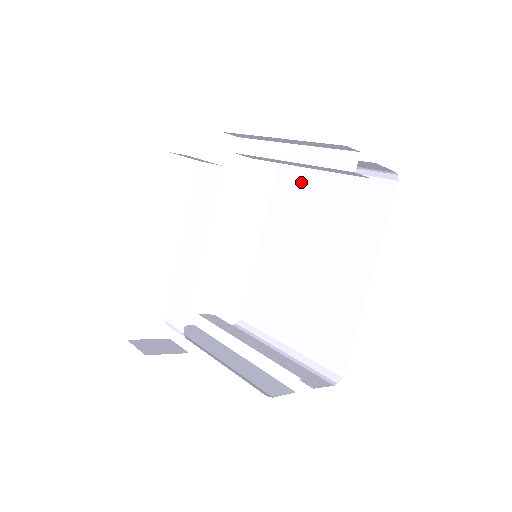
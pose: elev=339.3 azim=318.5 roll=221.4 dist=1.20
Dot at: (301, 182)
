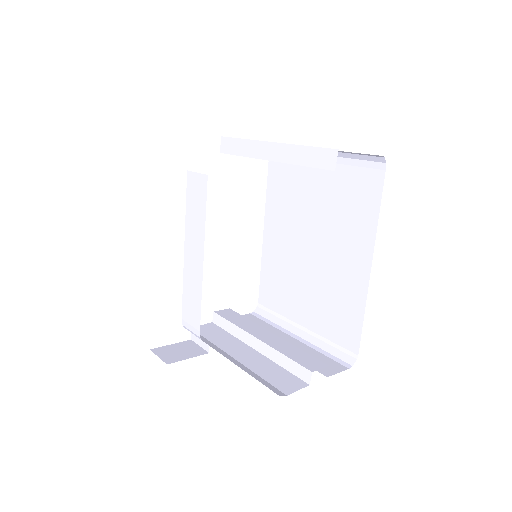
Dot at: (293, 169)
